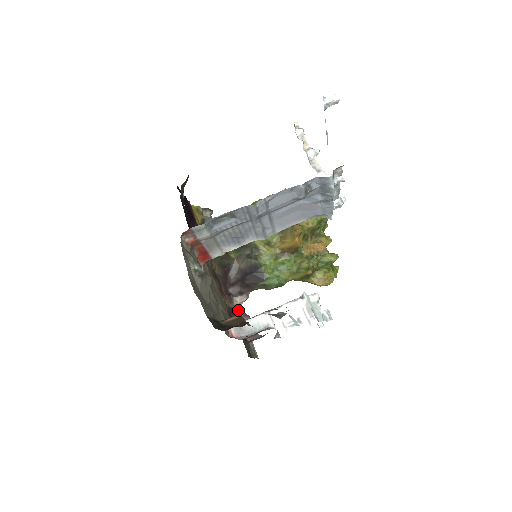
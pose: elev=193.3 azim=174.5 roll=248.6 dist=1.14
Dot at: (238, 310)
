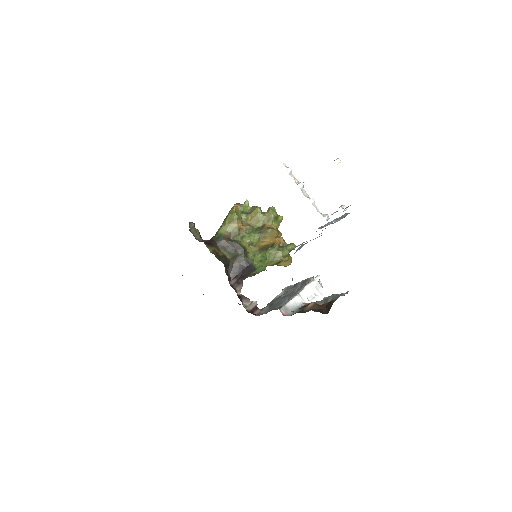
Dot at: (240, 296)
